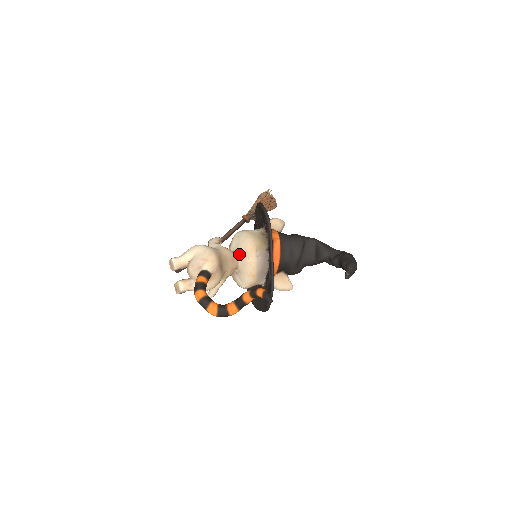
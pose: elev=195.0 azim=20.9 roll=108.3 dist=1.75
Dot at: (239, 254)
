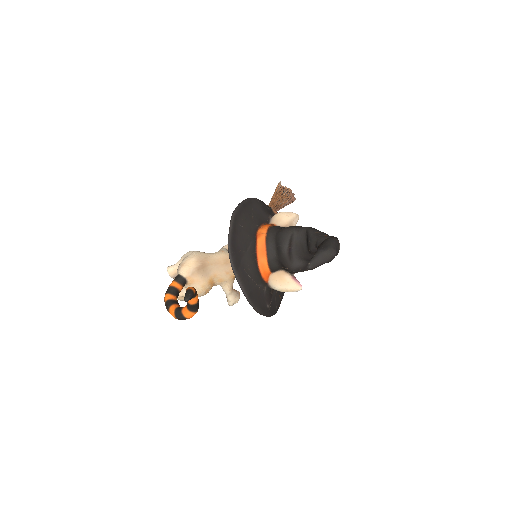
Dot at: occluded
